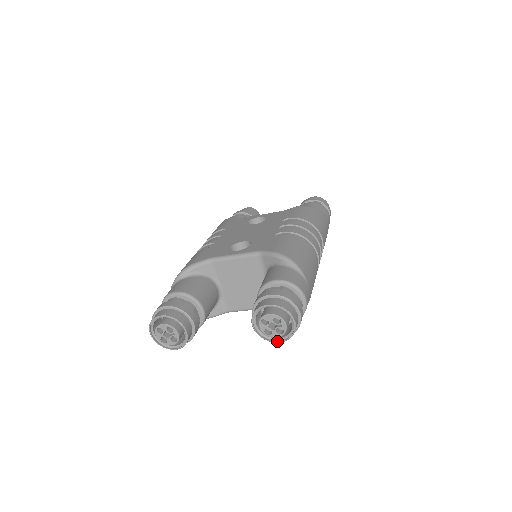
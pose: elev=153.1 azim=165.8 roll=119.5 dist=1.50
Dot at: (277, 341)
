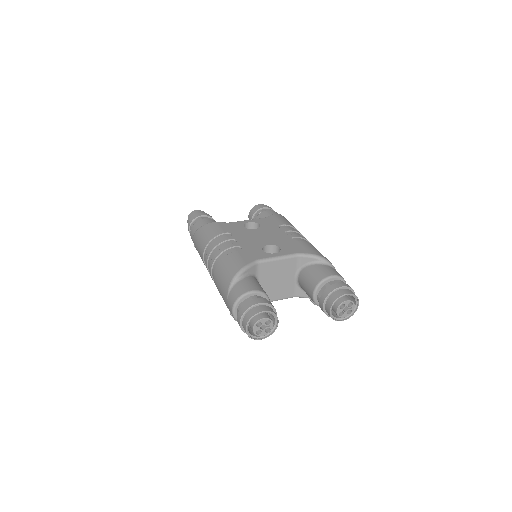
Dot at: (342, 320)
